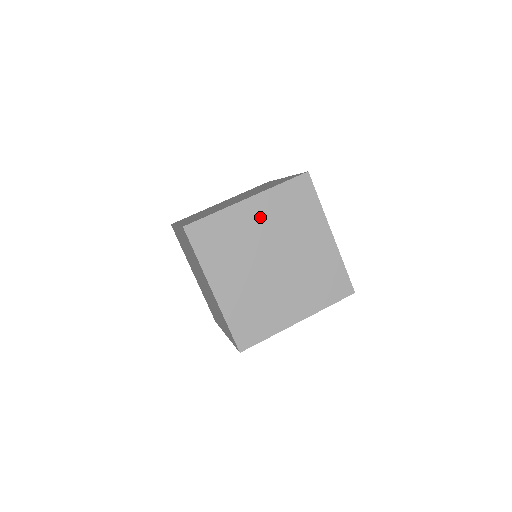
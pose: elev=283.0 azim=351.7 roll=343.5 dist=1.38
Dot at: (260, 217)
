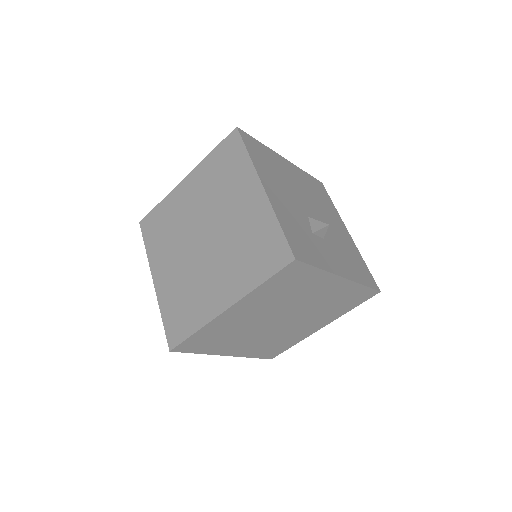
Dot at: (249, 310)
